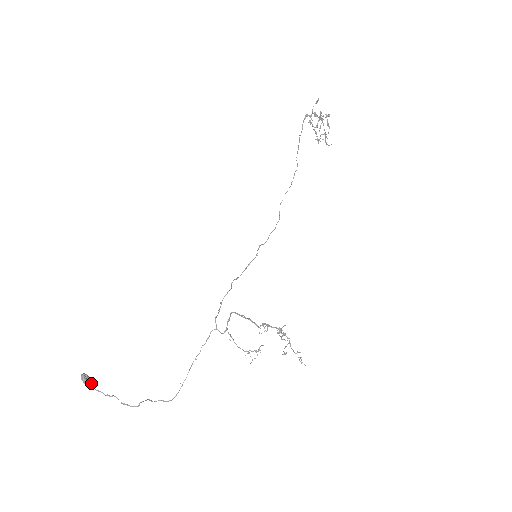
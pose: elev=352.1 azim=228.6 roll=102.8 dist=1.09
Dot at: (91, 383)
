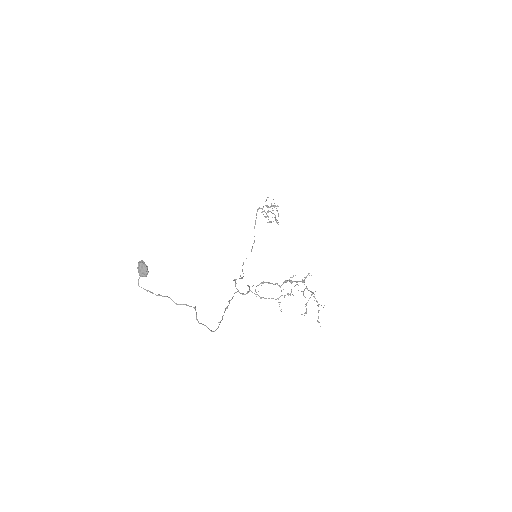
Dot at: (147, 273)
